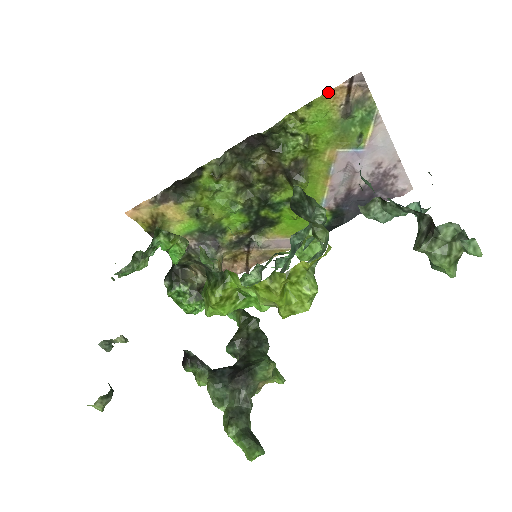
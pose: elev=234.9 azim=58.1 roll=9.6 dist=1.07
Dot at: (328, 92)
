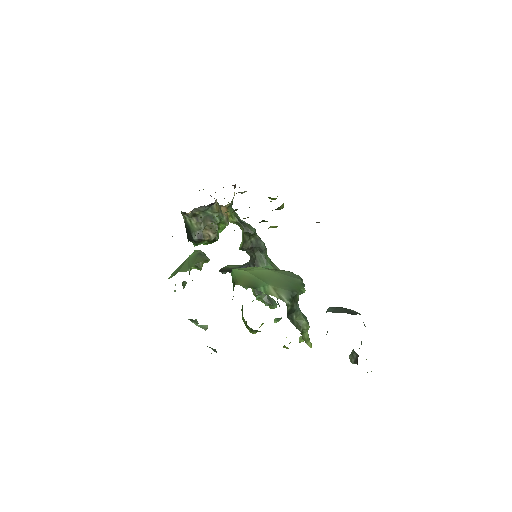
Dot at: occluded
